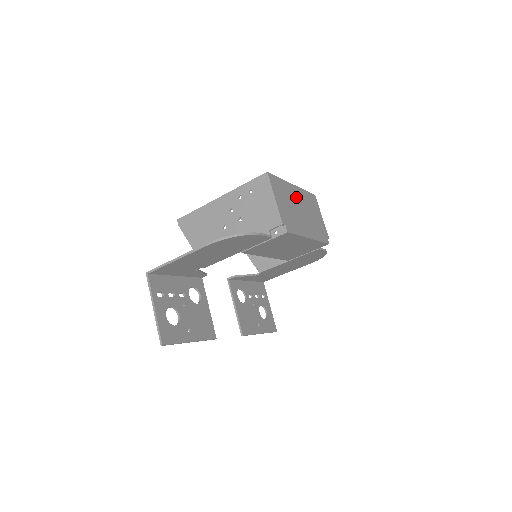
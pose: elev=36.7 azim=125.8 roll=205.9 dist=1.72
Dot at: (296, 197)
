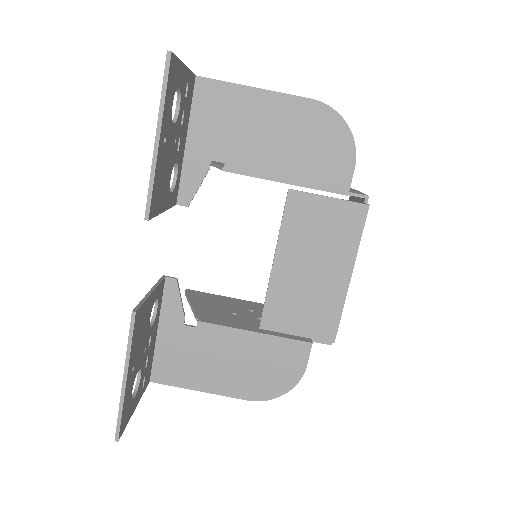
Dot at: occluded
